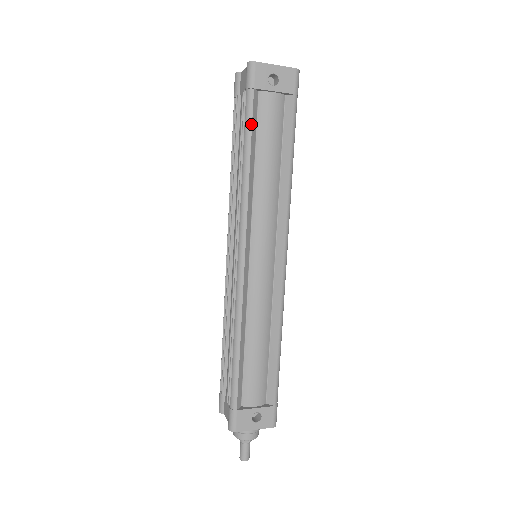
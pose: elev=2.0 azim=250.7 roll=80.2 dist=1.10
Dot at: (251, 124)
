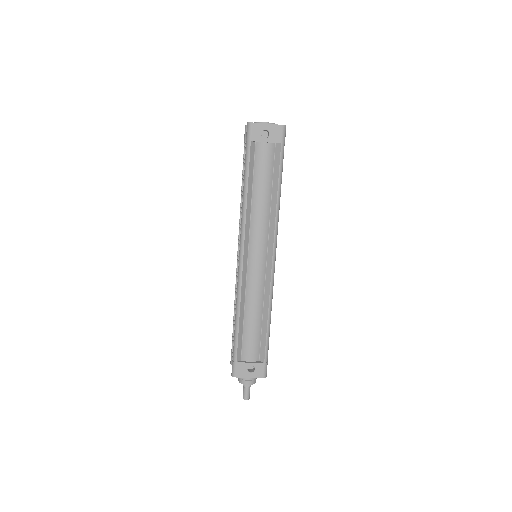
Dot at: (248, 166)
